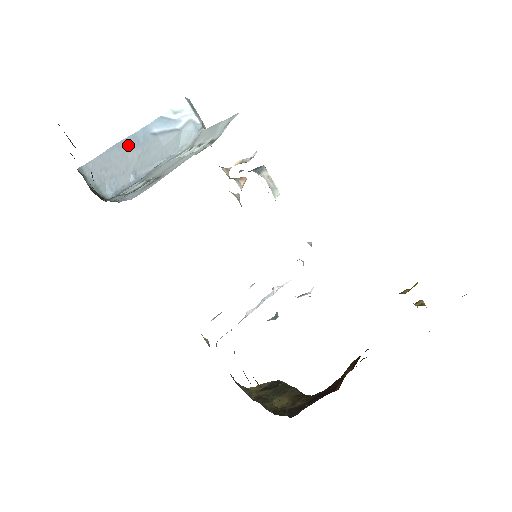
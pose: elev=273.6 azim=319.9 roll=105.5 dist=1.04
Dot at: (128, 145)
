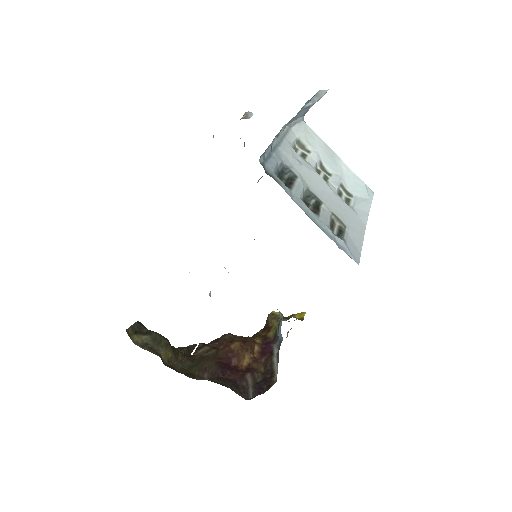
Dot at: occluded
